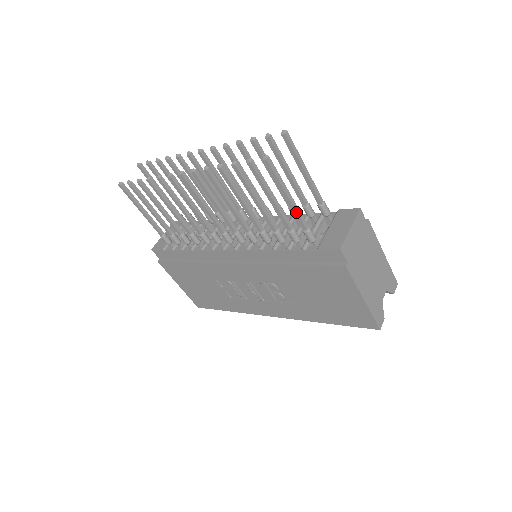
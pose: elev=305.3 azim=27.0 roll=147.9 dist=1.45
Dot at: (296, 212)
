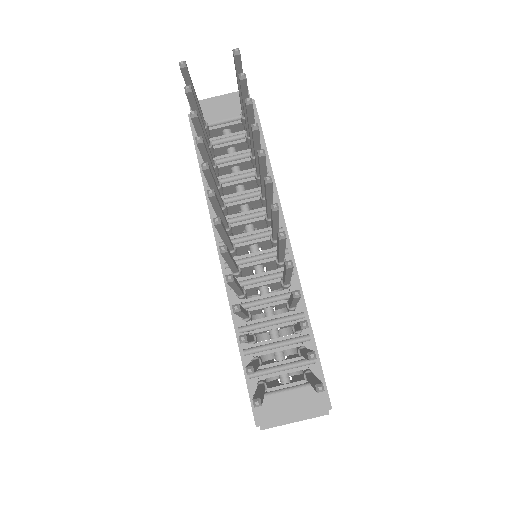
Dot at: occluded
